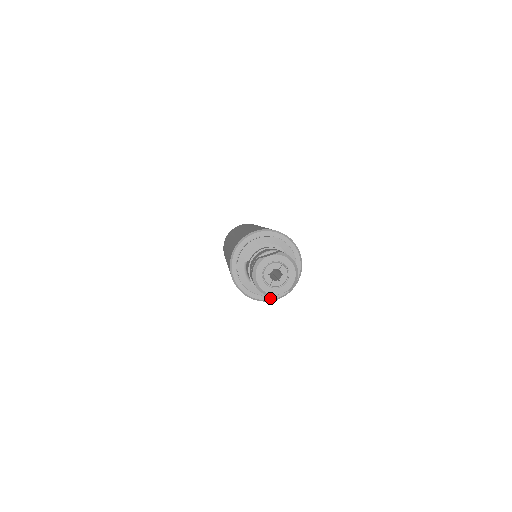
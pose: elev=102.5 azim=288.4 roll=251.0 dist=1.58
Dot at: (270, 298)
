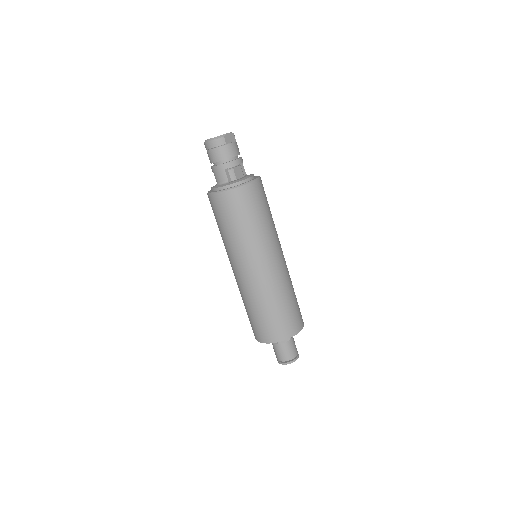
Dot at: (249, 181)
